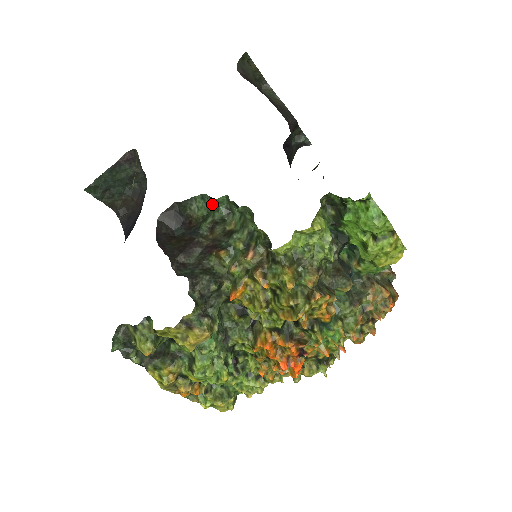
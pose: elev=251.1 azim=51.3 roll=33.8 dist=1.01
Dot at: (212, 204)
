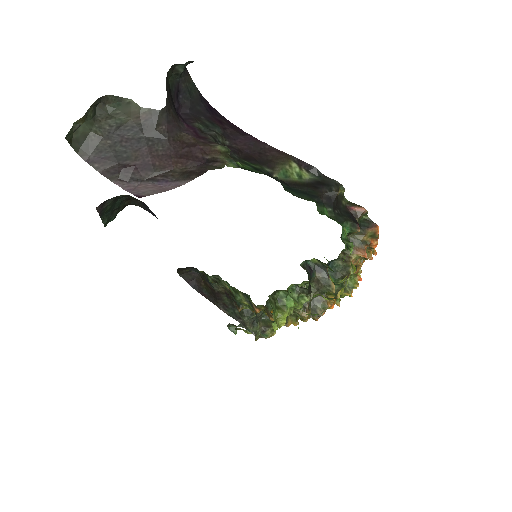
Dot at: occluded
